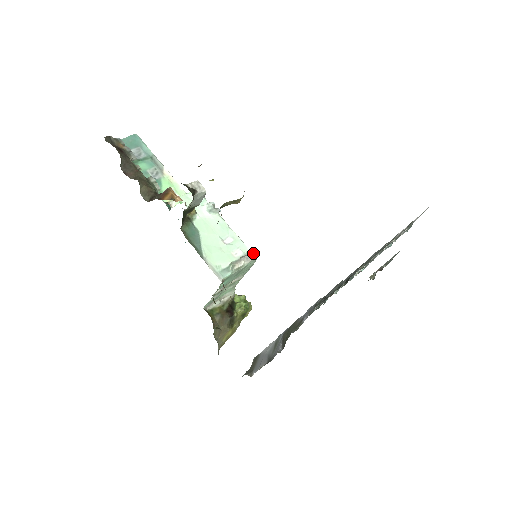
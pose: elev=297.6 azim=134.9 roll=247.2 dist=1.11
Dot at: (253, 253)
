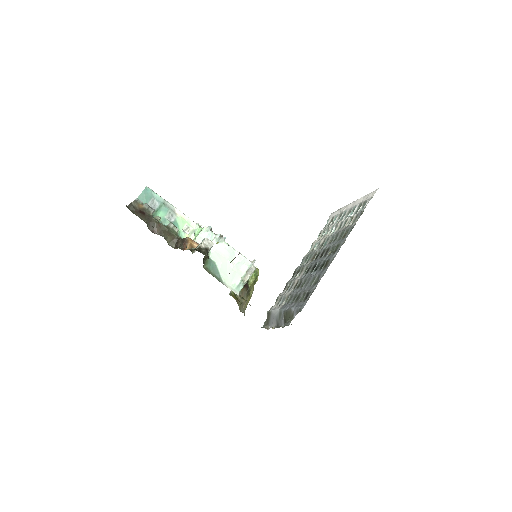
Dot at: (254, 264)
